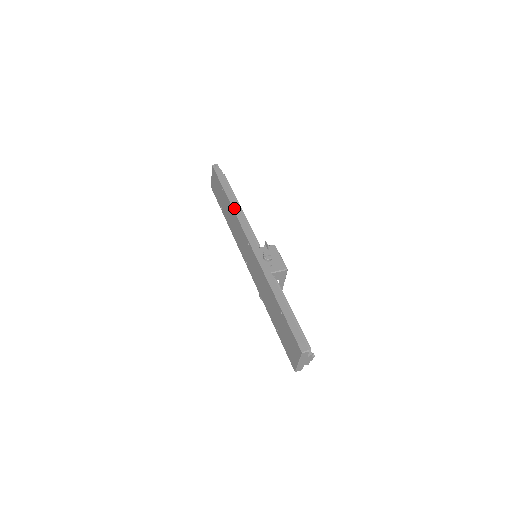
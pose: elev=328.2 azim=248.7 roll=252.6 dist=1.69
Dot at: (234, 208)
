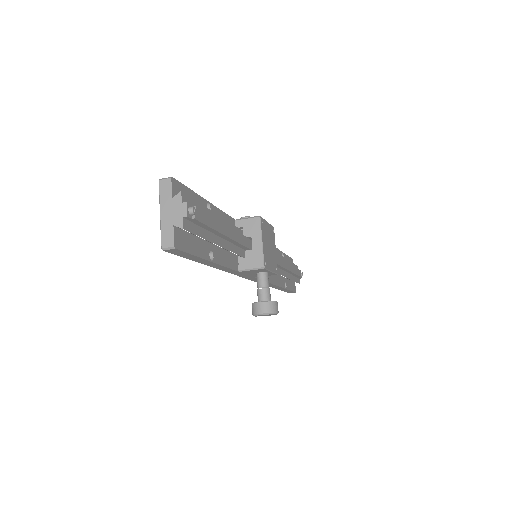
Dot at: occluded
